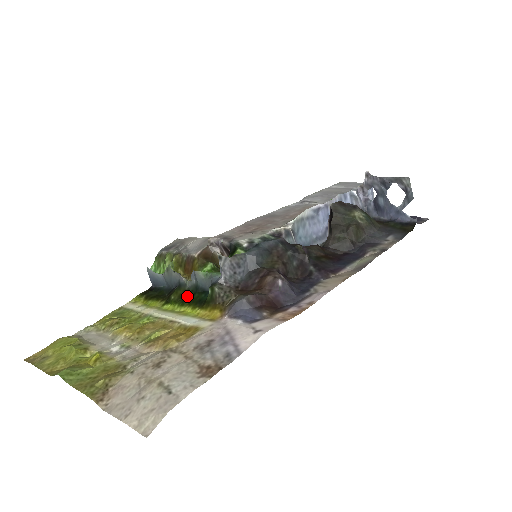
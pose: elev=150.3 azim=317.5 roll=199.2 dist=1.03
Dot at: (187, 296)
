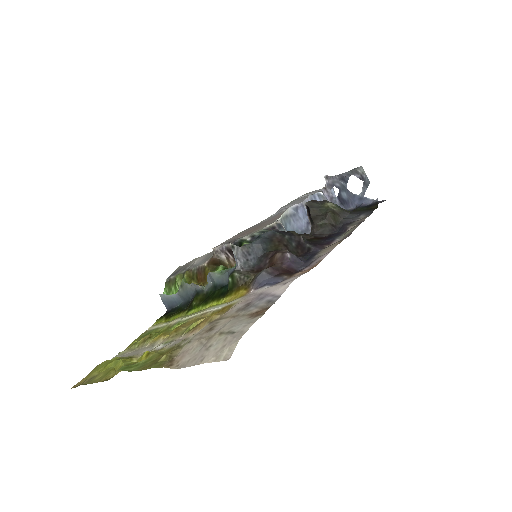
Dot at: (208, 297)
